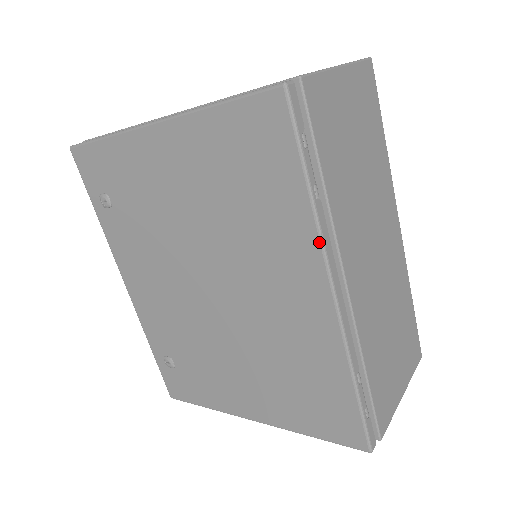
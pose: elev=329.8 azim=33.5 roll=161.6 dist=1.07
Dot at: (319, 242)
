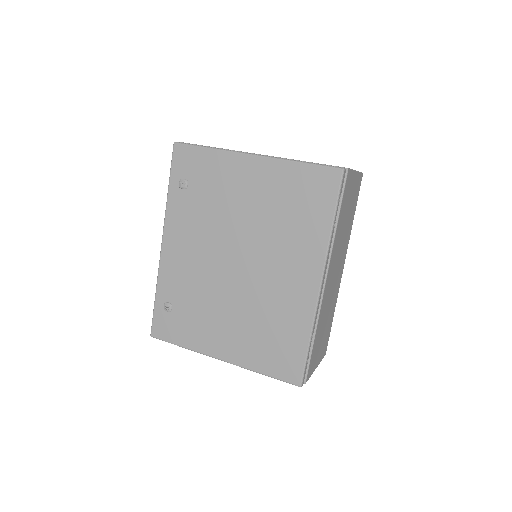
Dot at: (326, 251)
